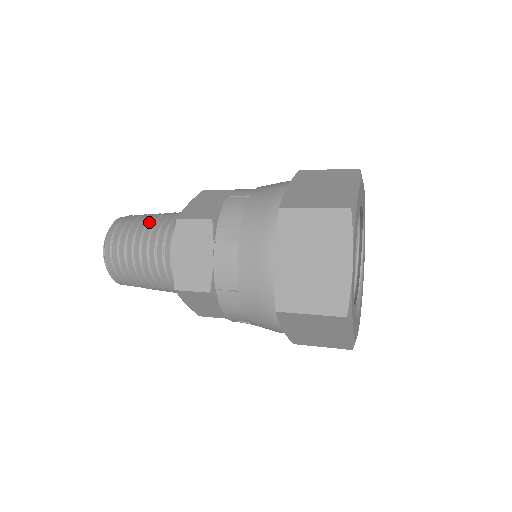
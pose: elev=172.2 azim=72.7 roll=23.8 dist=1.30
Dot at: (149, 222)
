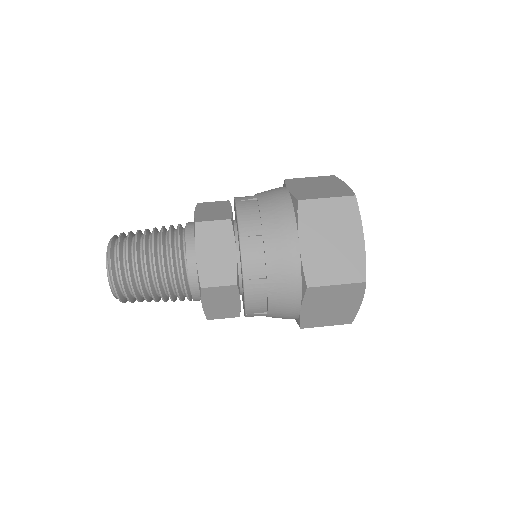
Dot at: (154, 233)
